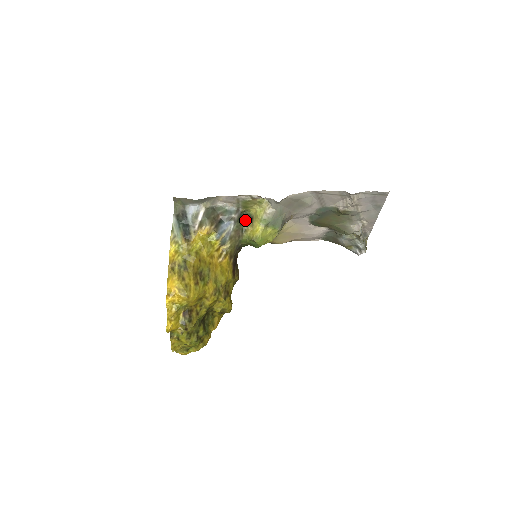
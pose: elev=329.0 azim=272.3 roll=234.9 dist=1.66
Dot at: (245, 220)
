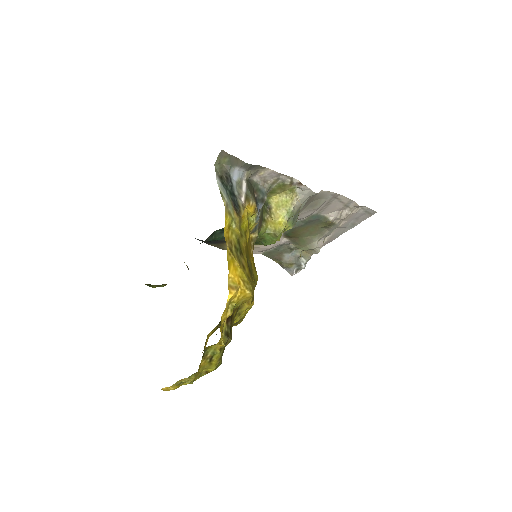
Dot at: (263, 208)
